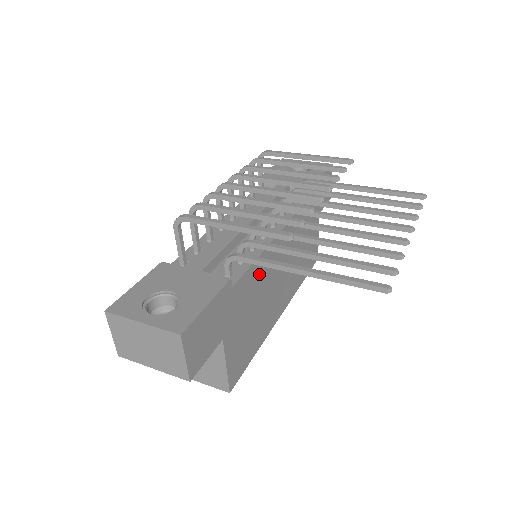
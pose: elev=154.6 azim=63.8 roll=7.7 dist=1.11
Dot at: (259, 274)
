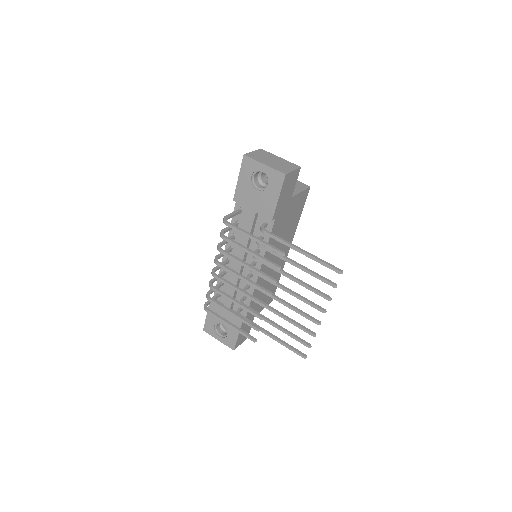
Dot at: (258, 290)
